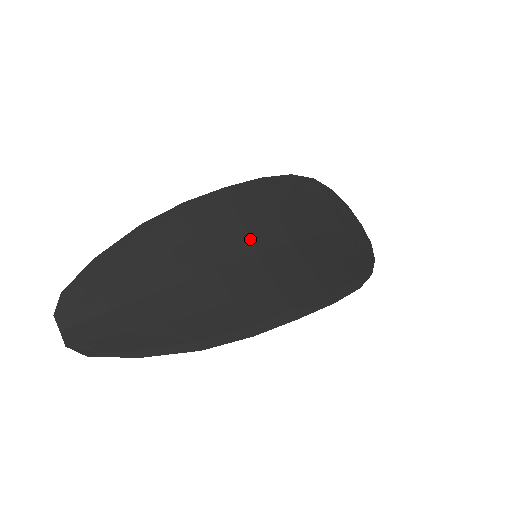
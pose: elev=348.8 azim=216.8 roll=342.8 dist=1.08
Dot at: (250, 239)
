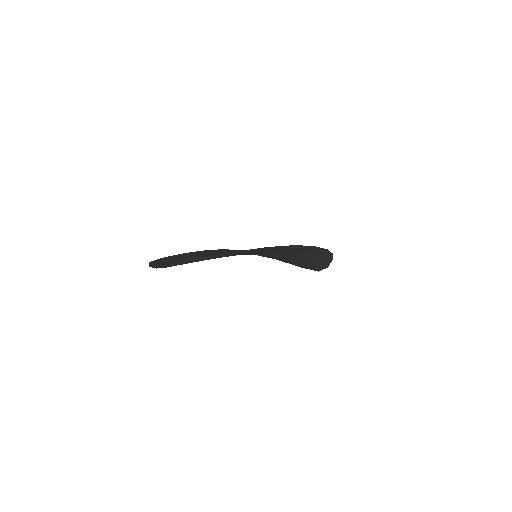
Dot at: occluded
